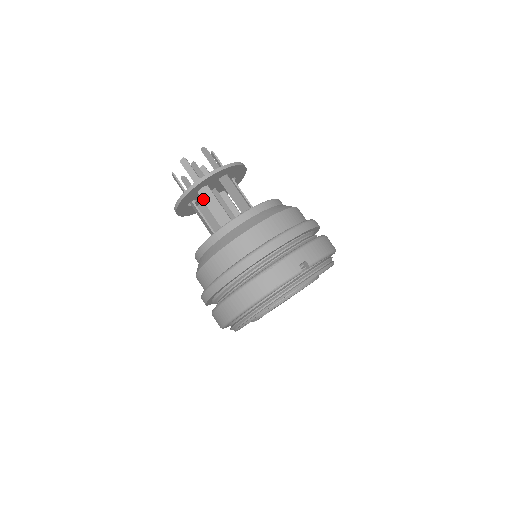
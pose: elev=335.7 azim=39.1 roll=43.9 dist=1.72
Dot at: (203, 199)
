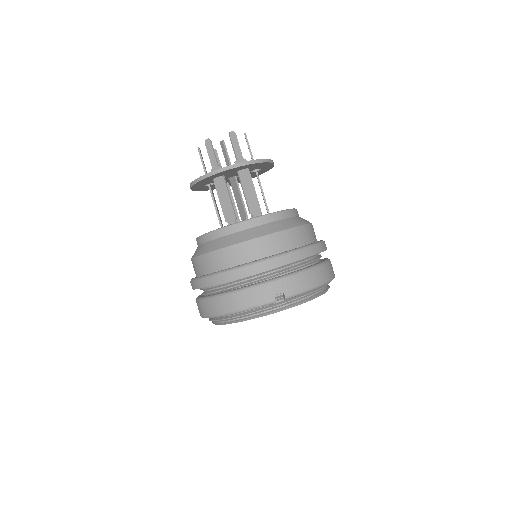
Dot at: (216, 188)
